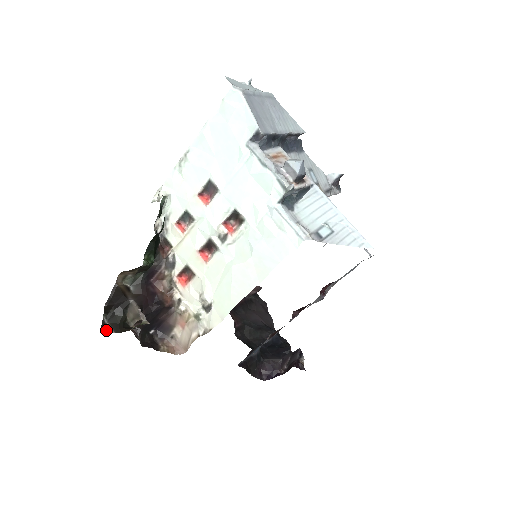
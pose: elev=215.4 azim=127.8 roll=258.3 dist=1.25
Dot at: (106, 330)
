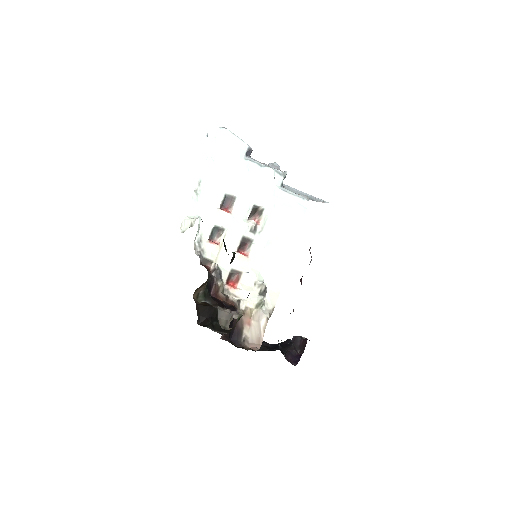
Dot at: occluded
